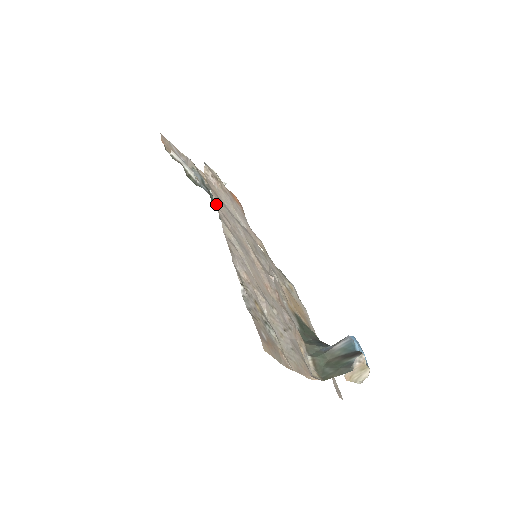
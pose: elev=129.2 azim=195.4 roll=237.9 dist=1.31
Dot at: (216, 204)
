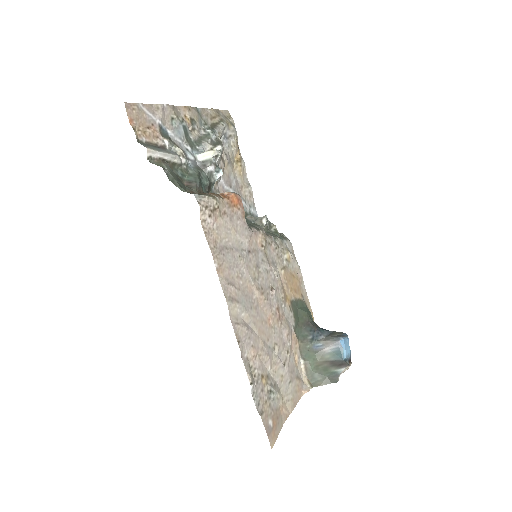
Dot at: (219, 274)
